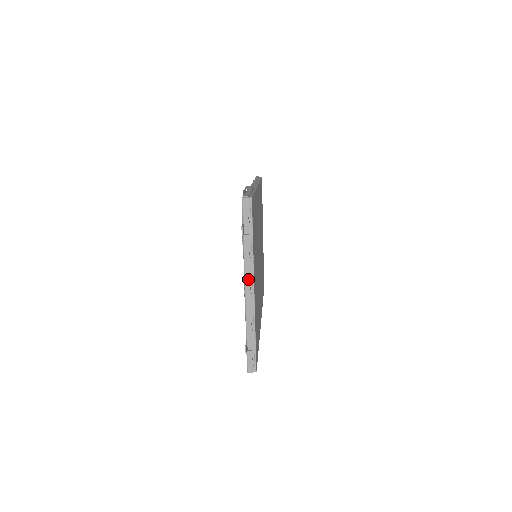
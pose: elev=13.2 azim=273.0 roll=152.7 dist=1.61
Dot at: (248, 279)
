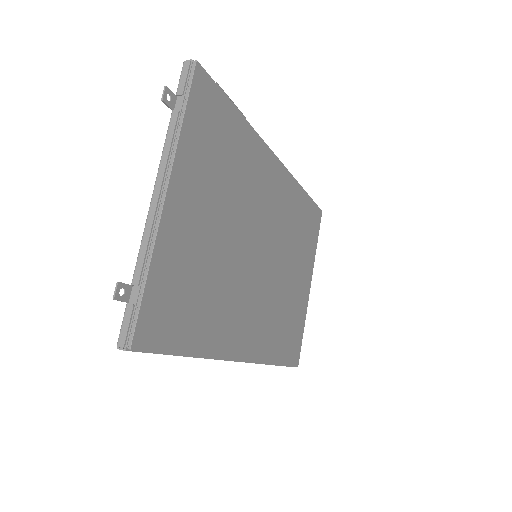
Dot at: (161, 177)
